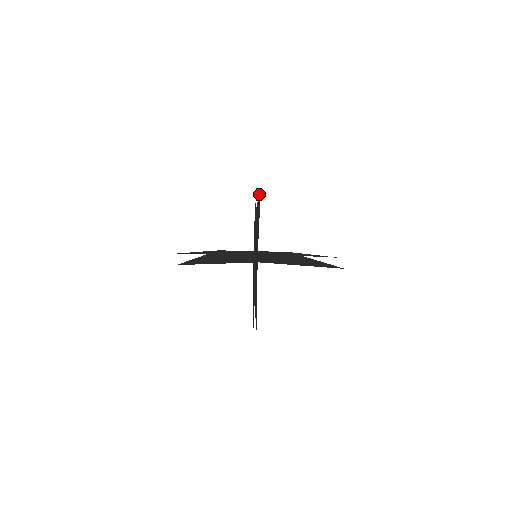
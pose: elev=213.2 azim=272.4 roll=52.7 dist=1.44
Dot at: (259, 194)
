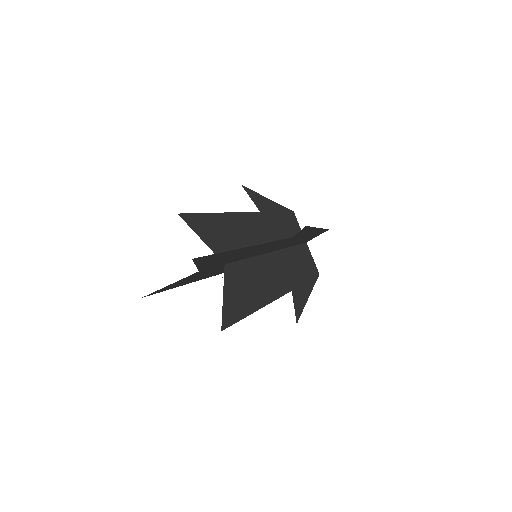
Dot at: (200, 214)
